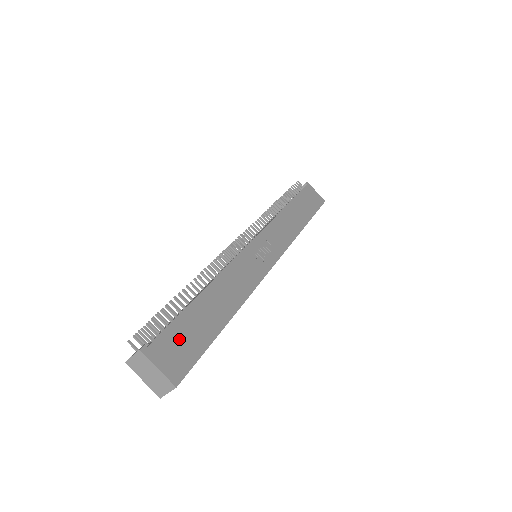
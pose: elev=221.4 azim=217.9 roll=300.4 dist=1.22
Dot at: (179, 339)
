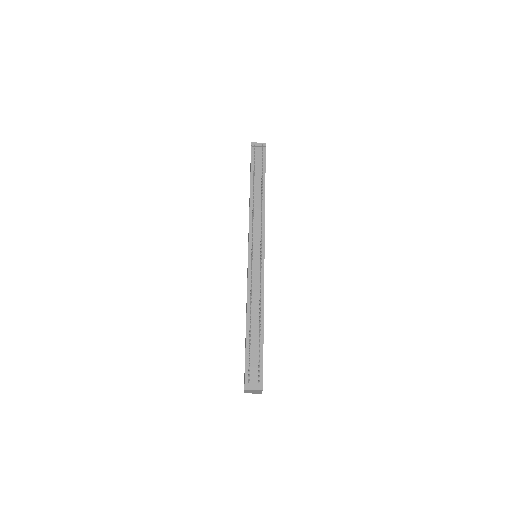
Dot at: occluded
